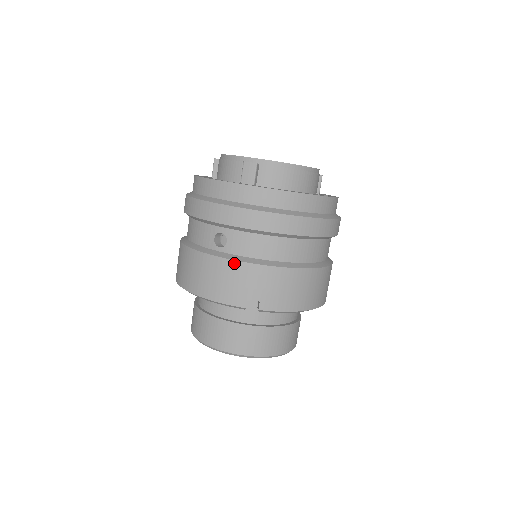
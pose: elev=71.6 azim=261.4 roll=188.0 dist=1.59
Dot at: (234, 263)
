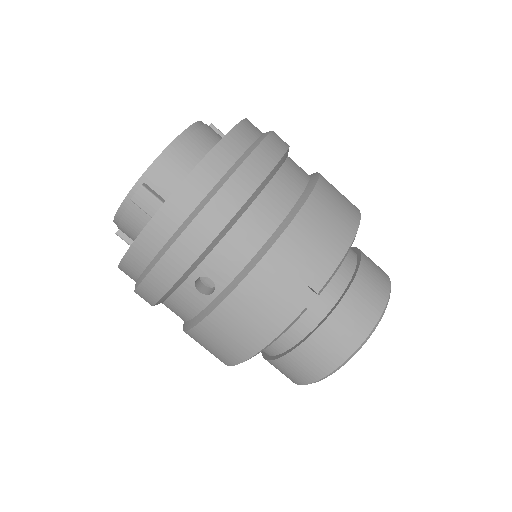
Dot at: (242, 287)
